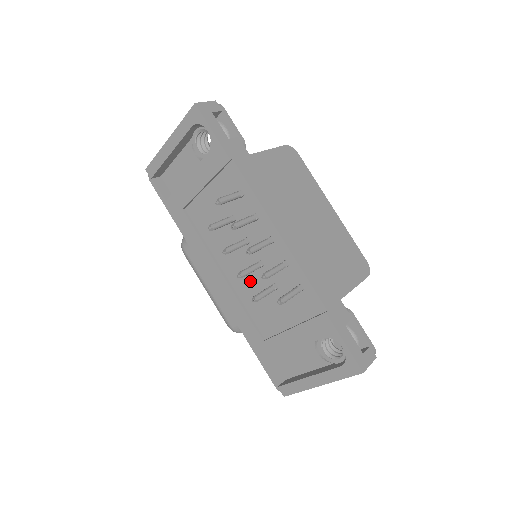
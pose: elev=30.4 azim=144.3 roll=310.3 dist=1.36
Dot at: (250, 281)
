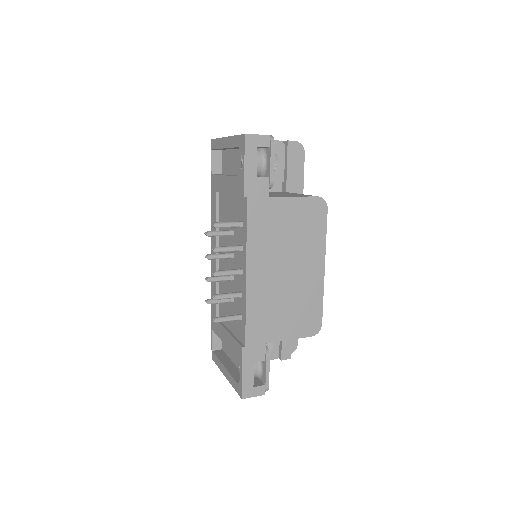
Dot at: occluded
